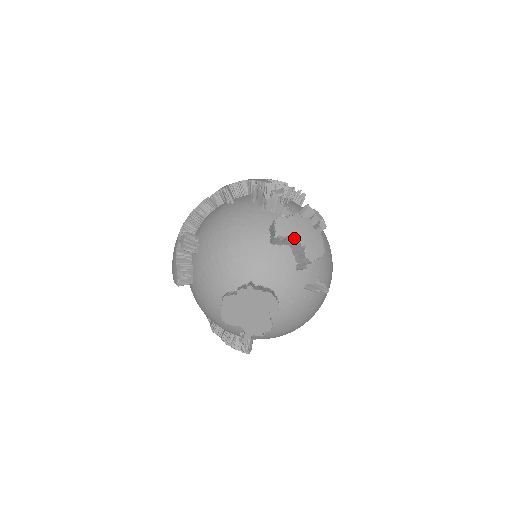
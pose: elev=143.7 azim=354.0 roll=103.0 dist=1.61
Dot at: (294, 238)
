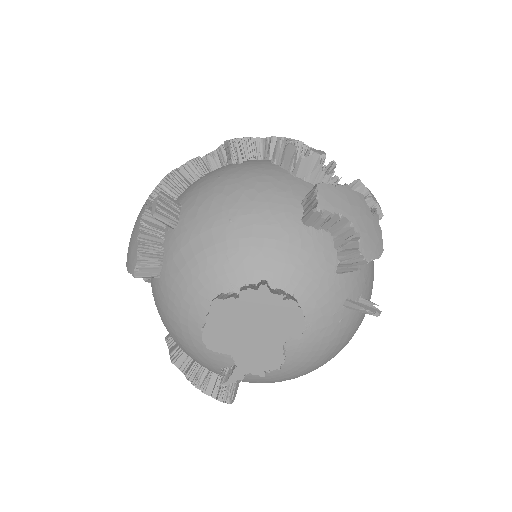
Dot at: (344, 218)
